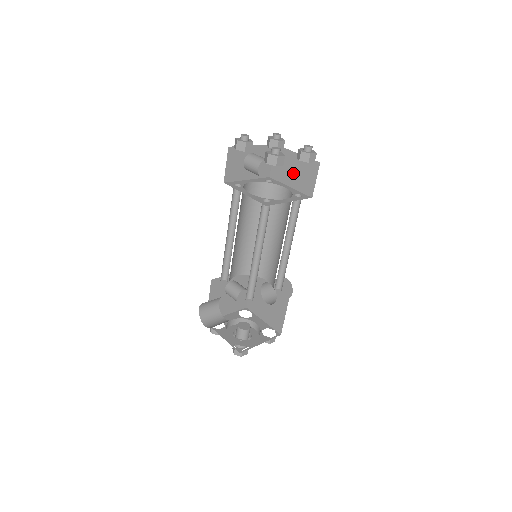
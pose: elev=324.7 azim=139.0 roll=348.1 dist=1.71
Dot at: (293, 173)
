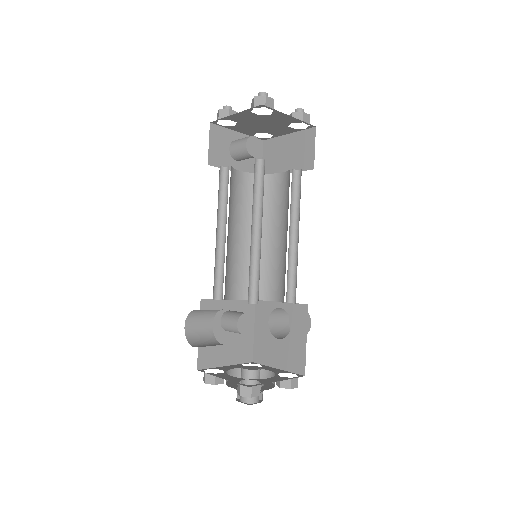
Dot at: (287, 157)
